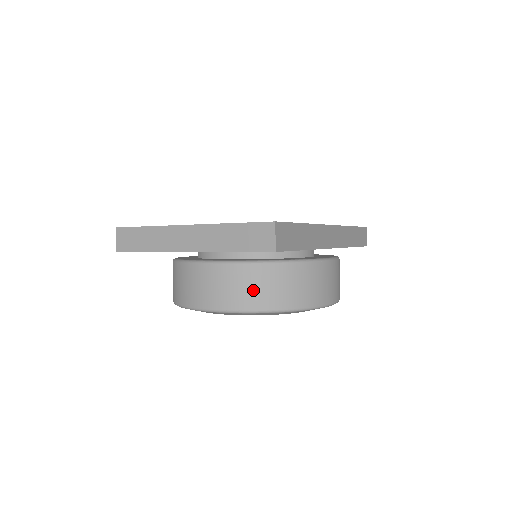
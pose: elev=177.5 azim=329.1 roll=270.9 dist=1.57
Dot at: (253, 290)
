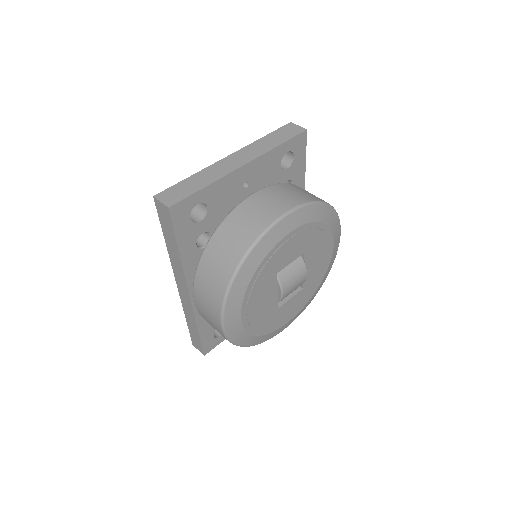
Dot at: (302, 193)
